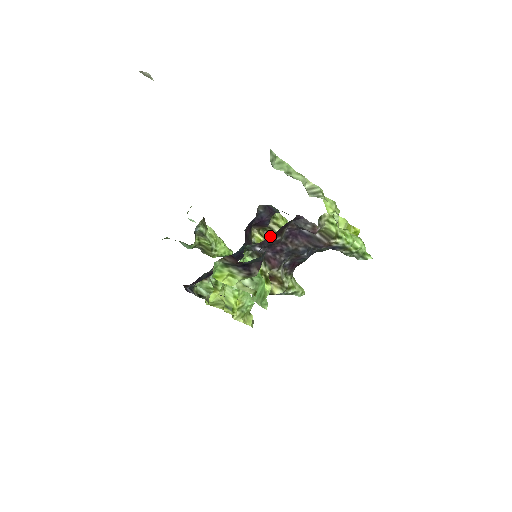
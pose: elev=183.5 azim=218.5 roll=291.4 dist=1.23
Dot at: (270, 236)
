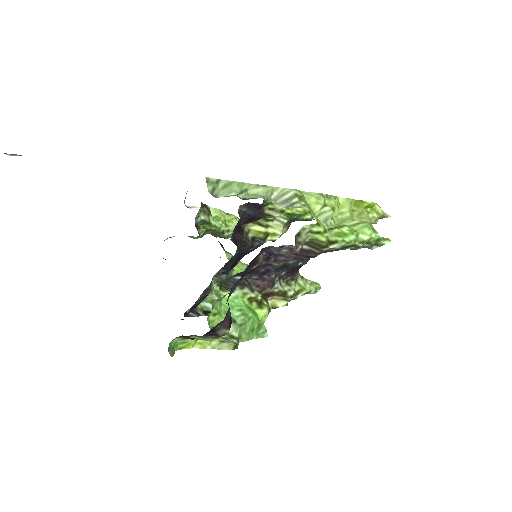
Dot at: (272, 221)
